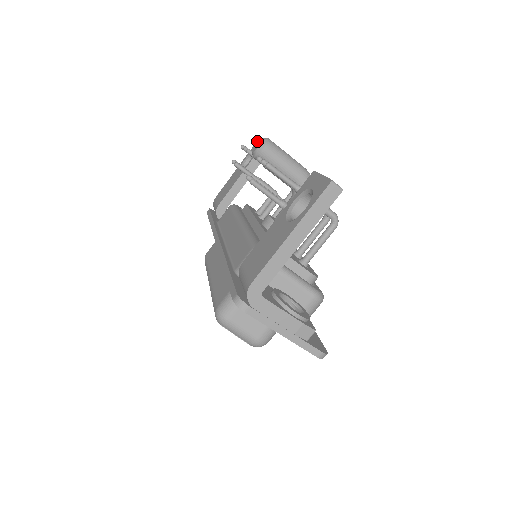
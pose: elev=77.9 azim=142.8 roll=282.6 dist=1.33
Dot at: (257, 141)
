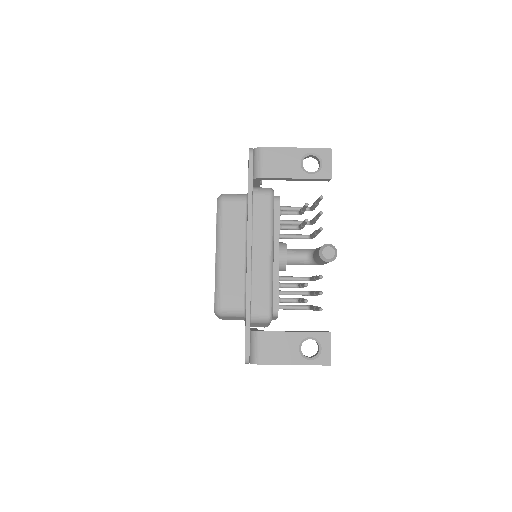
Dot at: (331, 151)
